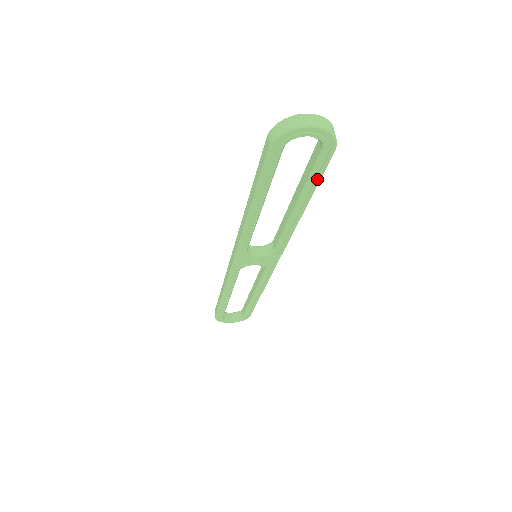
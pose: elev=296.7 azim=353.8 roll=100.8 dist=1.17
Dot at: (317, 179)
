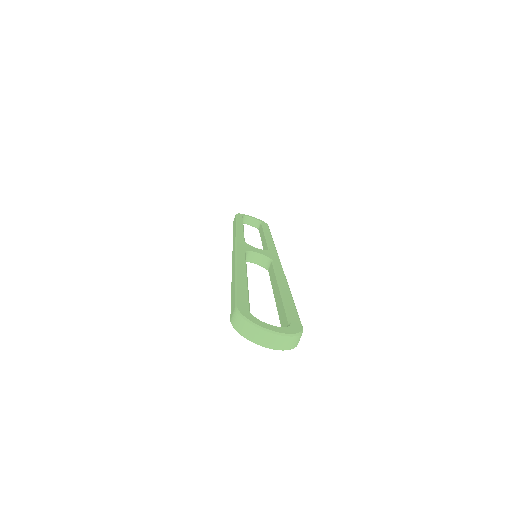
Dot at: occluded
